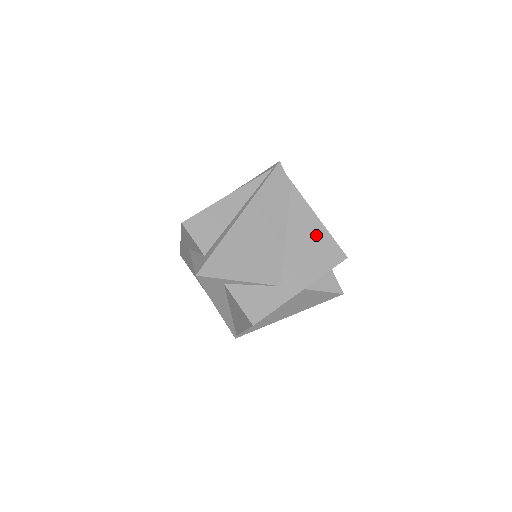
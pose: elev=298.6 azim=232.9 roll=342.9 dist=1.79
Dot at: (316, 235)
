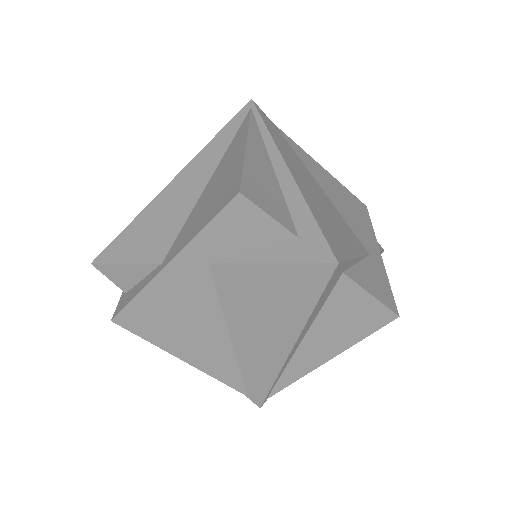
Dot at: (336, 186)
